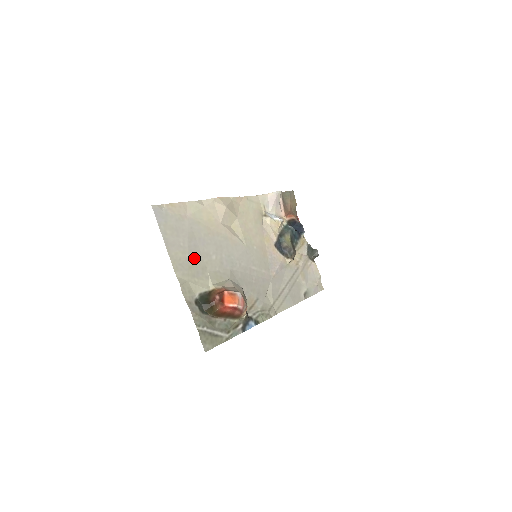
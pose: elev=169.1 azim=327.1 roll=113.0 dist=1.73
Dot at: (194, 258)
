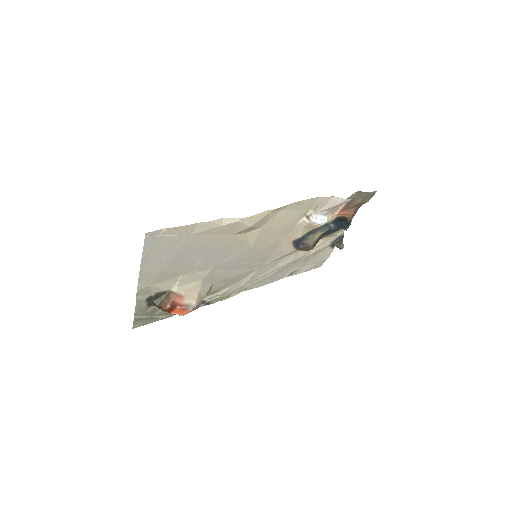
Dot at: (171, 268)
